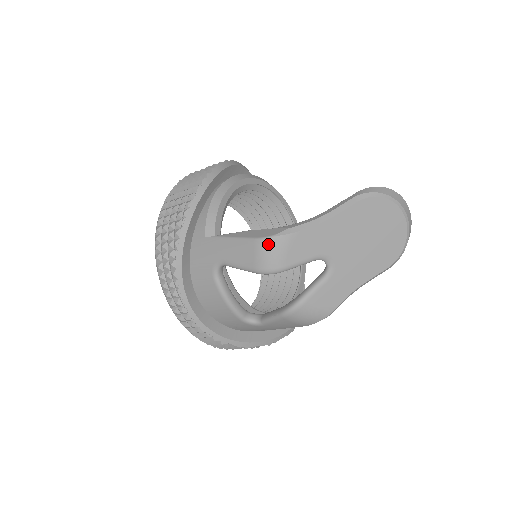
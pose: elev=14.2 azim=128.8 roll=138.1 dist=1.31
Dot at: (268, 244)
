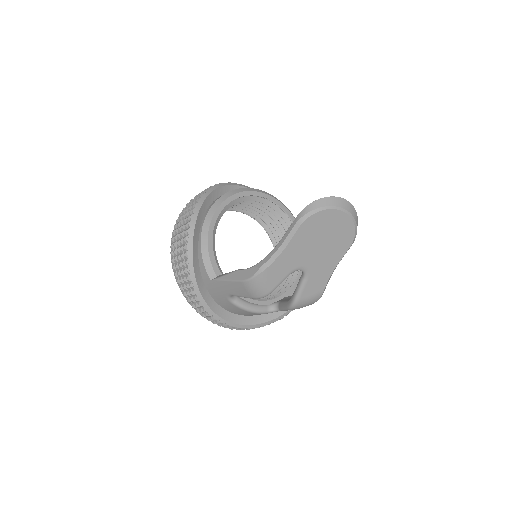
Dot at: (252, 283)
